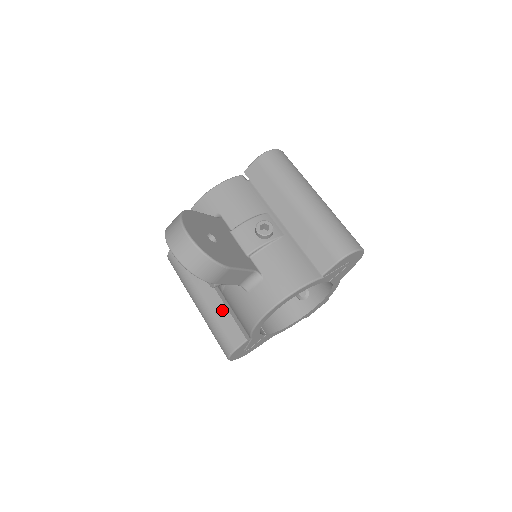
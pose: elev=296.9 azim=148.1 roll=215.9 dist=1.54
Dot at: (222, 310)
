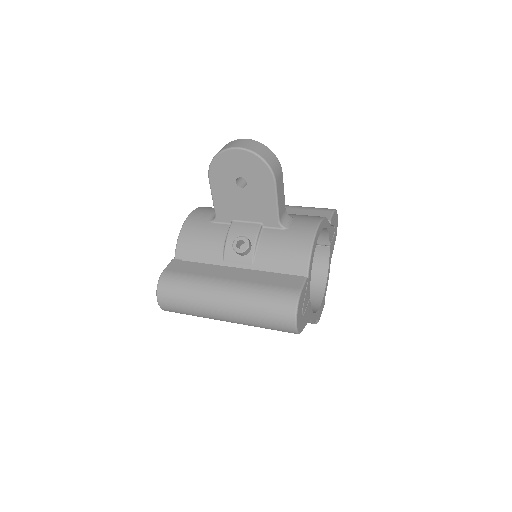
Dot at: (261, 275)
